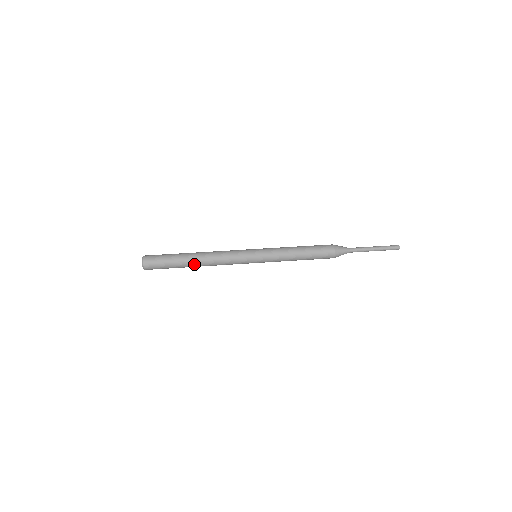
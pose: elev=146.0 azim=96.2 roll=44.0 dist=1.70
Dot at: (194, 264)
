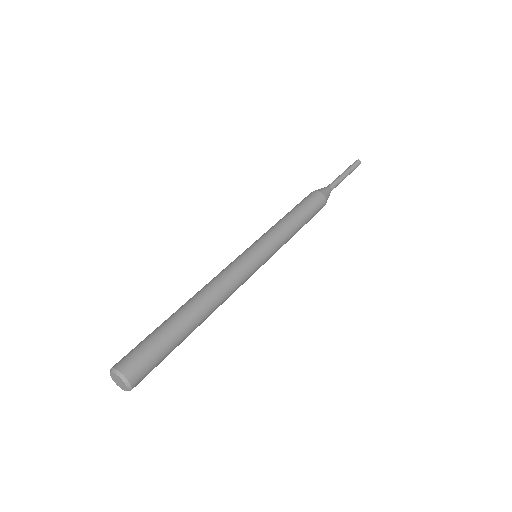
Dot at: occluded
